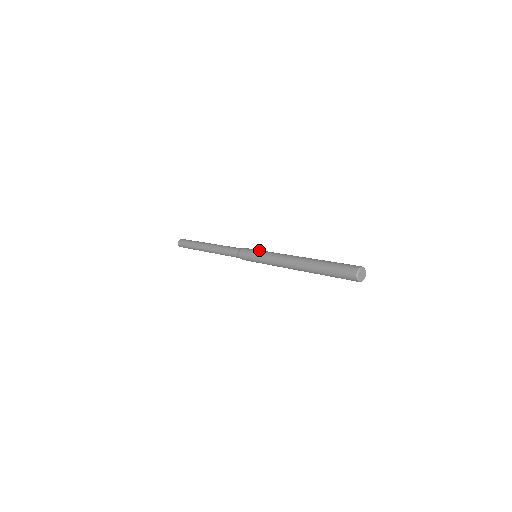
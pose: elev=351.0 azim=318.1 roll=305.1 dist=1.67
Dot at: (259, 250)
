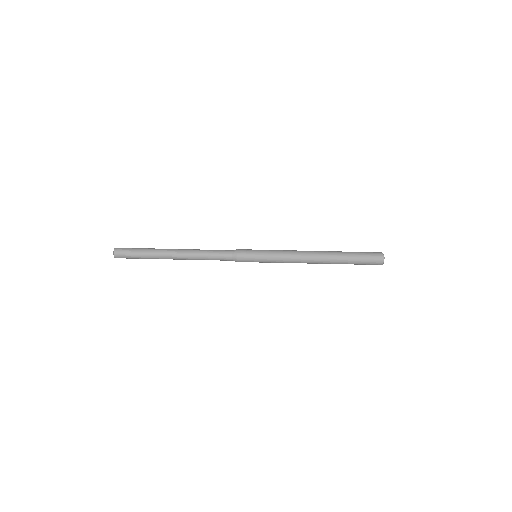
Dot at: occluded
